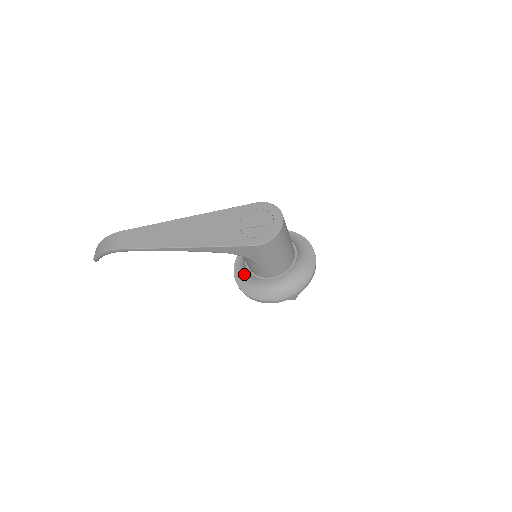
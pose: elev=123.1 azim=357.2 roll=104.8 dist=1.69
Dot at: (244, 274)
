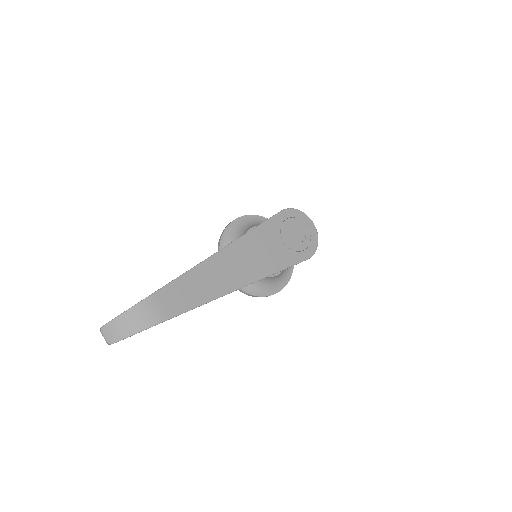
Dot at: occluded
